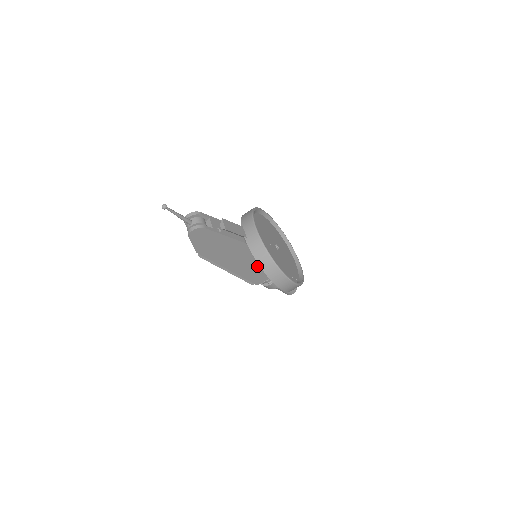
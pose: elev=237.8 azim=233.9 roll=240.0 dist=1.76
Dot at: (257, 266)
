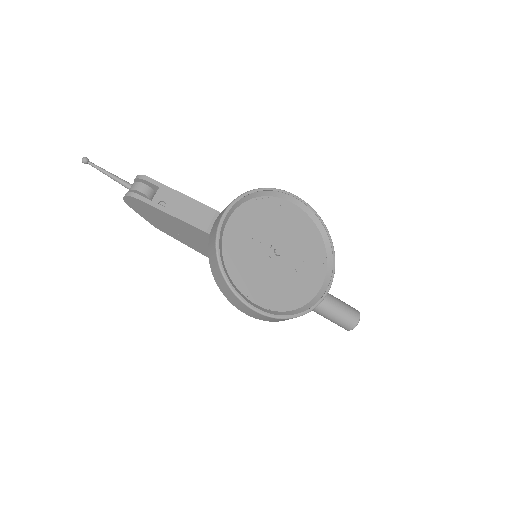
Dot at: occluded
